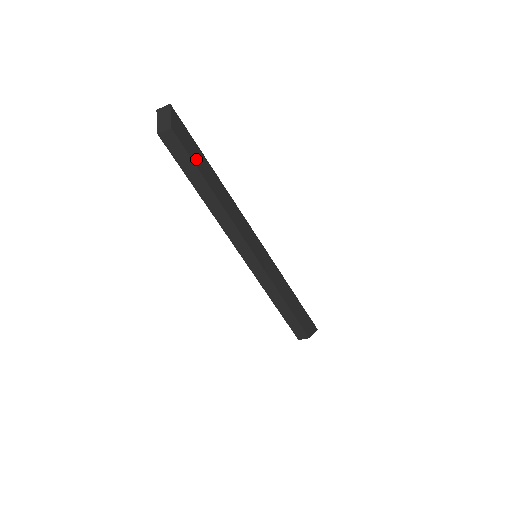
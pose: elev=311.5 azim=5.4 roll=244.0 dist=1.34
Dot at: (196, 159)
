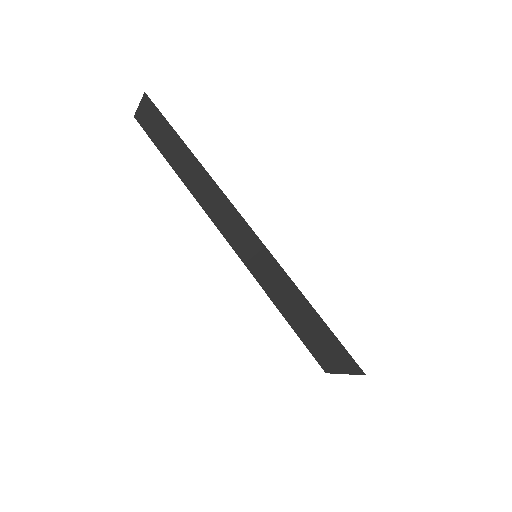
Dot at: (165, 146)
